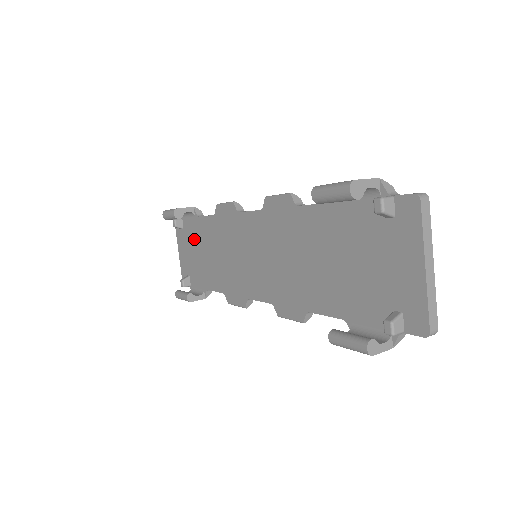
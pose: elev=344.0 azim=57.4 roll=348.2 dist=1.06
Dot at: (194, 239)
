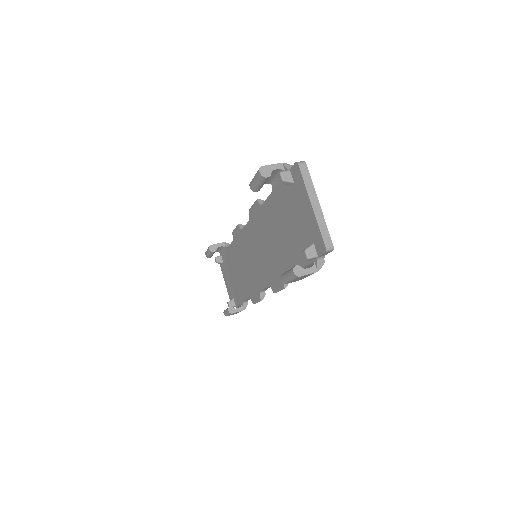
Dot at: (229, 267)
